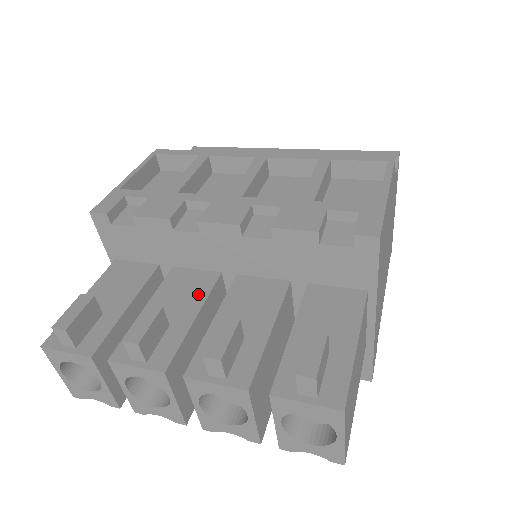
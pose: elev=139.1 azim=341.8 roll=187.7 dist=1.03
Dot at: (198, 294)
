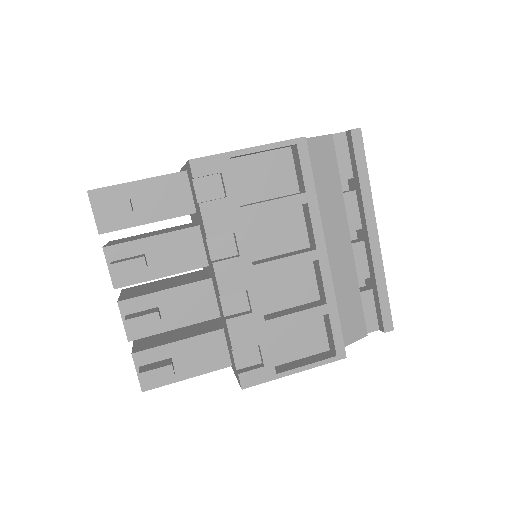
Dot at: (182, 264)
